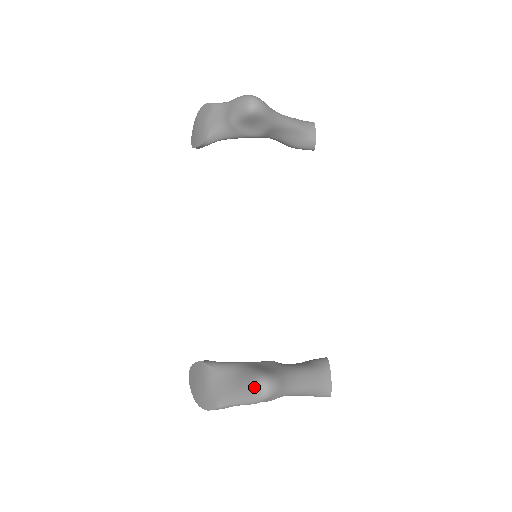
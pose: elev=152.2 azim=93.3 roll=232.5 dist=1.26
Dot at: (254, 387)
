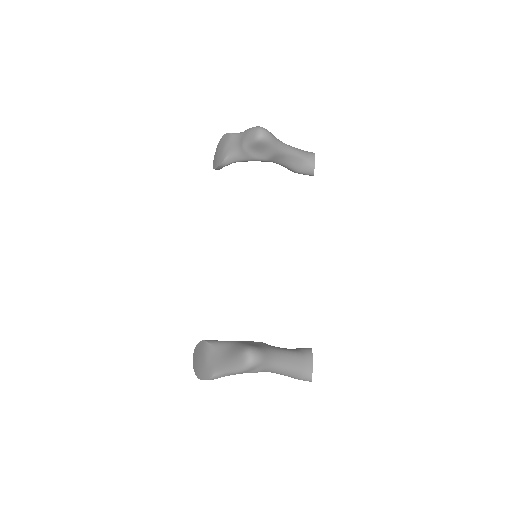
Dot at: (242, 356)
